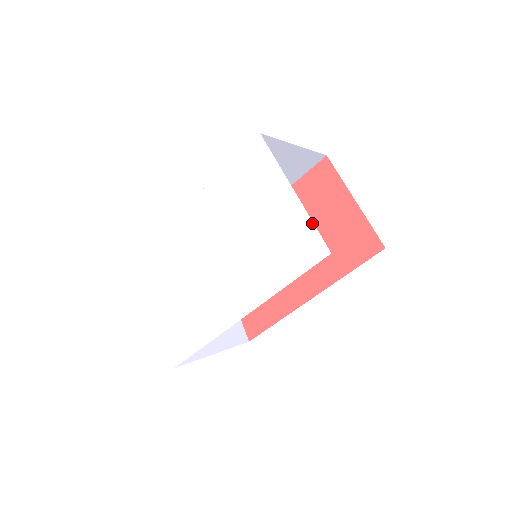
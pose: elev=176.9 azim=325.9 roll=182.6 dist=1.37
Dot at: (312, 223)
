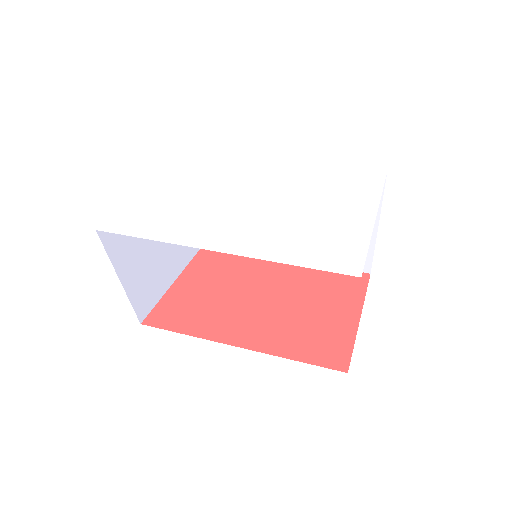
Dot at: (367, 247)
